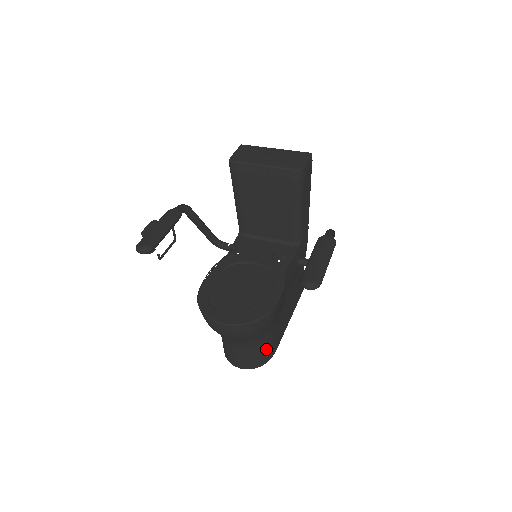
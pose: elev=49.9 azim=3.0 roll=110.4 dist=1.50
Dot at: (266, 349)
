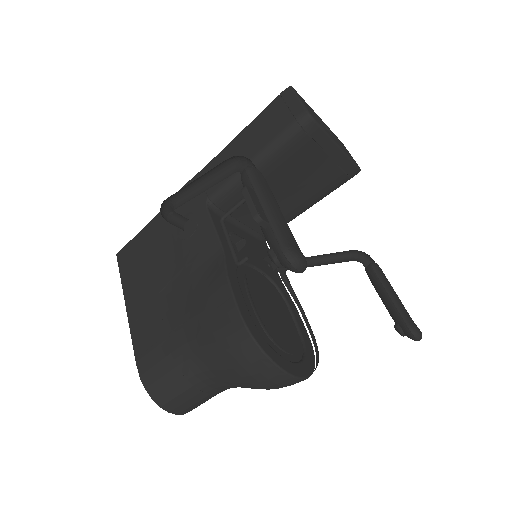
Dot at: occluded
